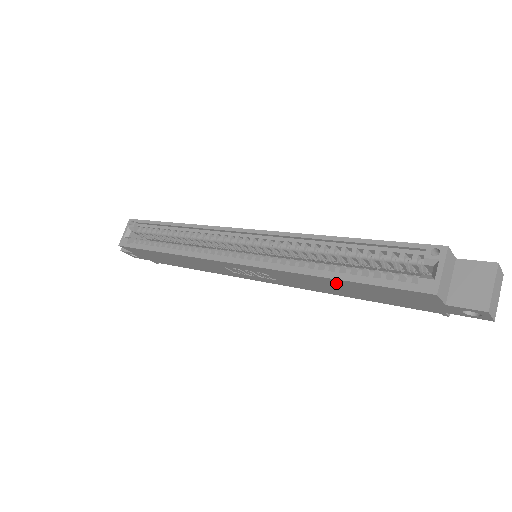
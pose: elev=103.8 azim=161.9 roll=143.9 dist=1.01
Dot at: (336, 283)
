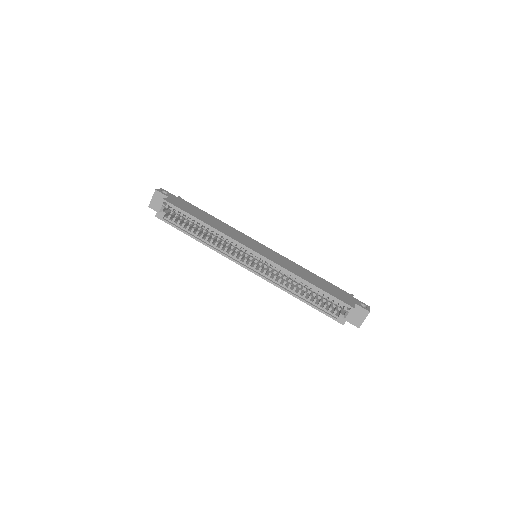
Dot at: occluded
